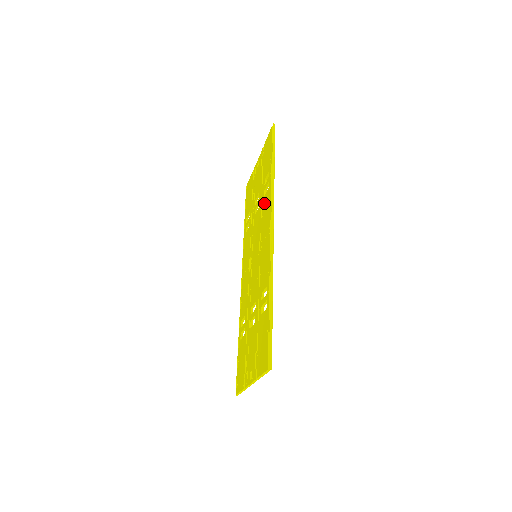
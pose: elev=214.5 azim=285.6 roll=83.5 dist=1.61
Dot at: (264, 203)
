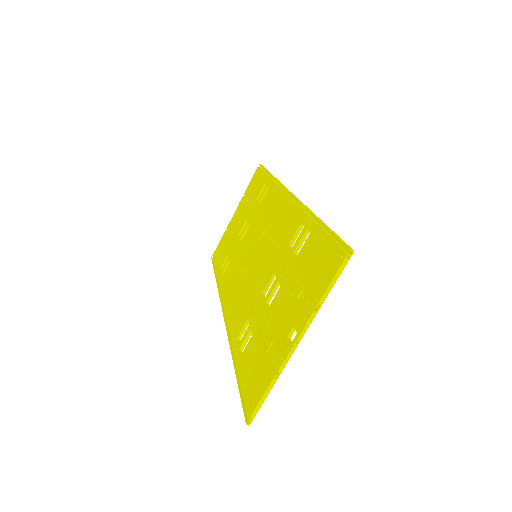
Dot at: (262, 206)
